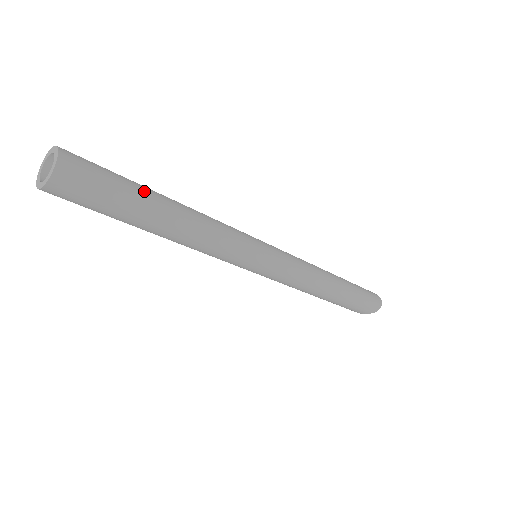
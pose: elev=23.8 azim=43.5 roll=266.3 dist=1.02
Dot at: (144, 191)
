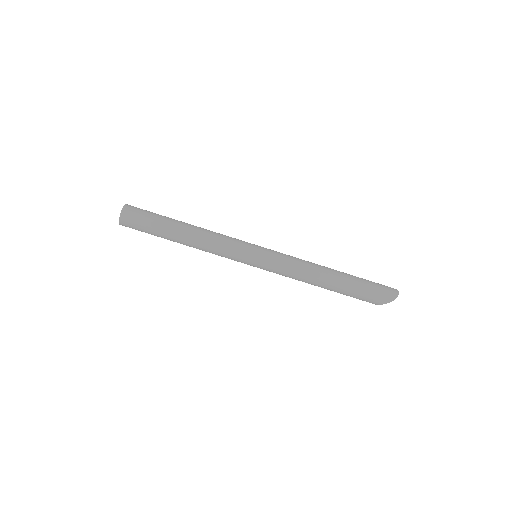
Dot at: (168, 219)
